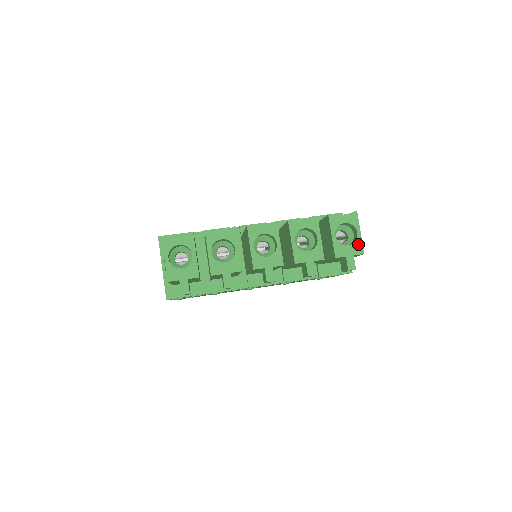
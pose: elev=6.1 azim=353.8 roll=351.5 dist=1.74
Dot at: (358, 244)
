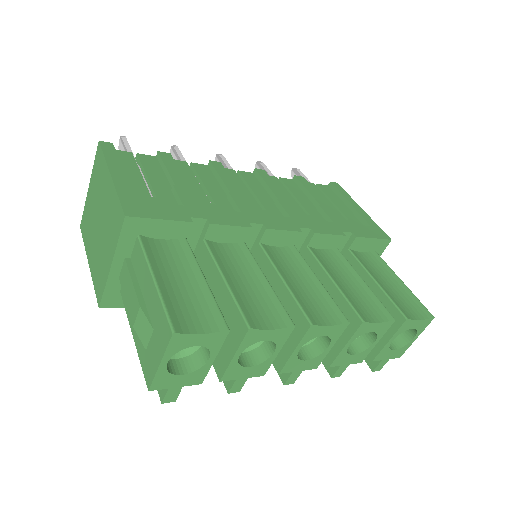
Dot at: (404, 349)
